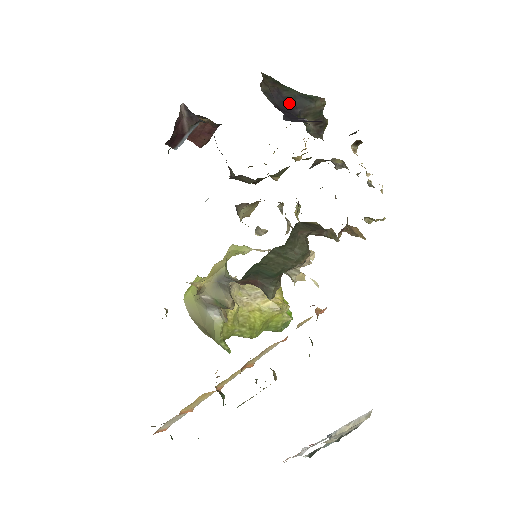
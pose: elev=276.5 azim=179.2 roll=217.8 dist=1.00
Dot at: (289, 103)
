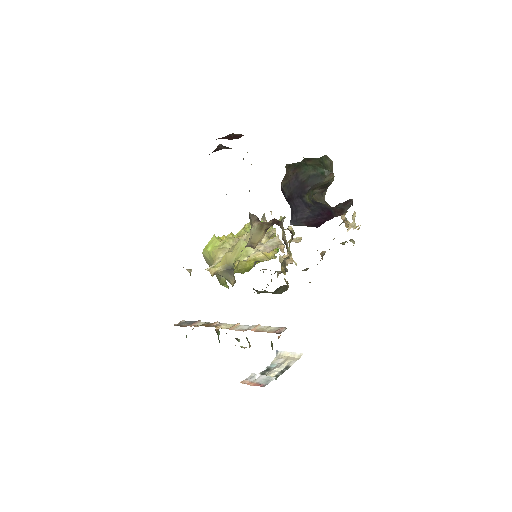
Dot at: (303, 184)
